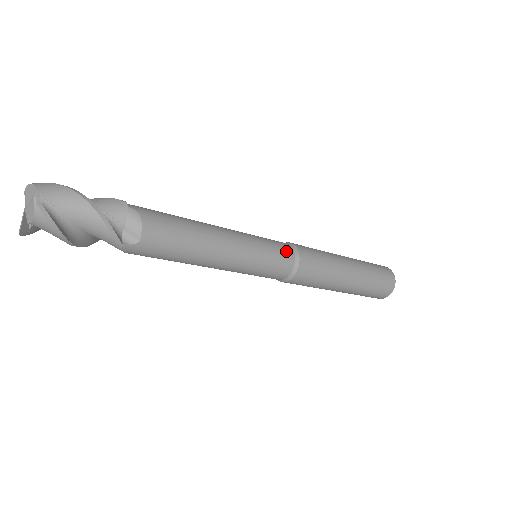
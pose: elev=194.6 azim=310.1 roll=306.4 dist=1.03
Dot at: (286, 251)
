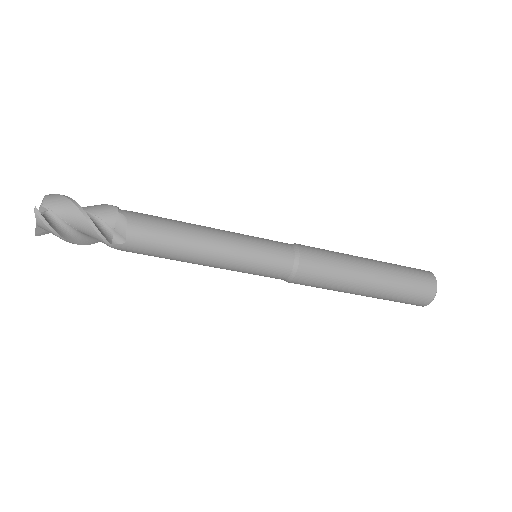
Dot at: (284, 252)
